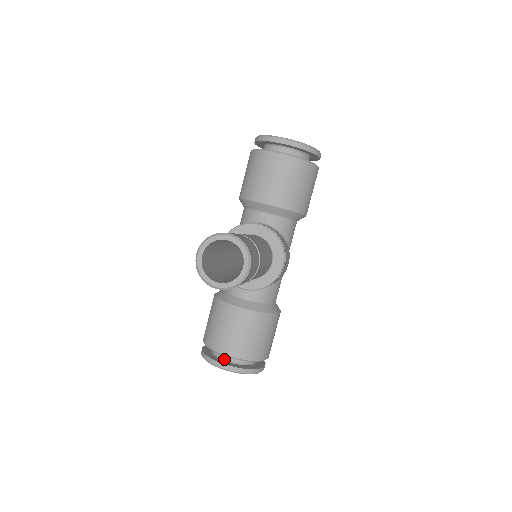
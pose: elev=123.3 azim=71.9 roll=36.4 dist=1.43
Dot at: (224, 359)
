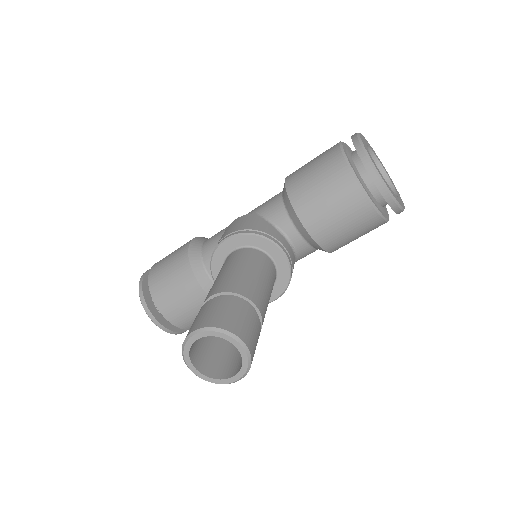
Dot at: occluded
